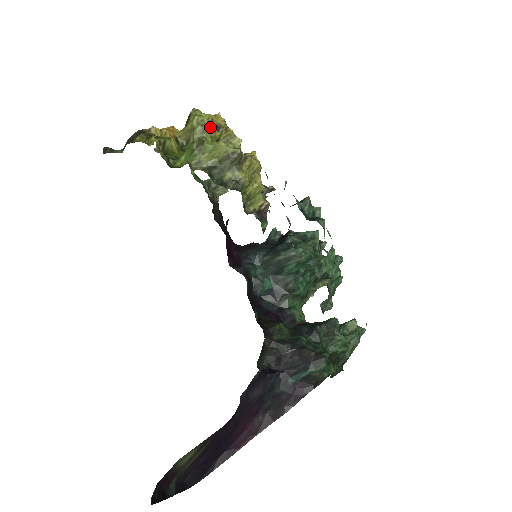
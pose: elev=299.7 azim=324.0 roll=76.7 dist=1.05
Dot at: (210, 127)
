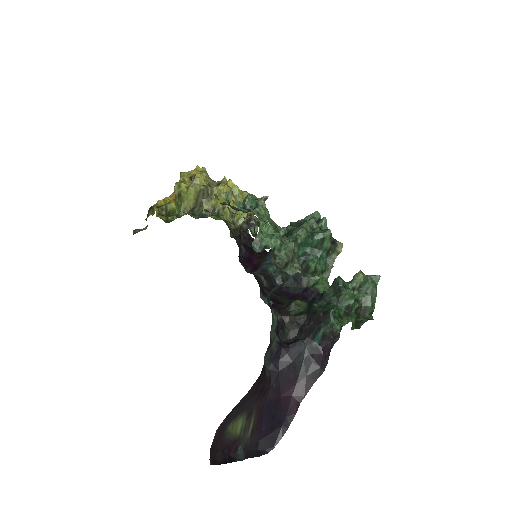
Dot at: (185, 181)
